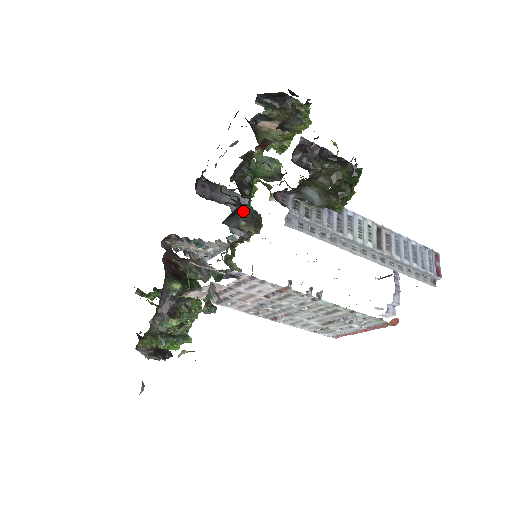
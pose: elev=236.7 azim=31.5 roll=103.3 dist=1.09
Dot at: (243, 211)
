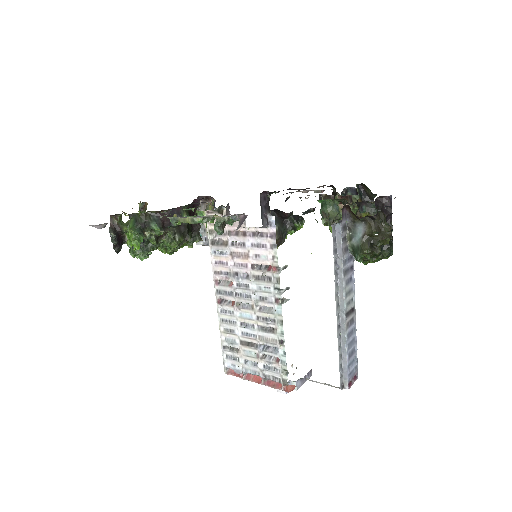
Dot at: (283, 224)
